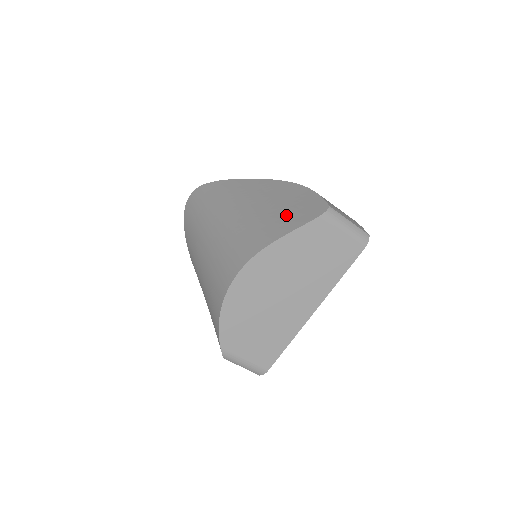
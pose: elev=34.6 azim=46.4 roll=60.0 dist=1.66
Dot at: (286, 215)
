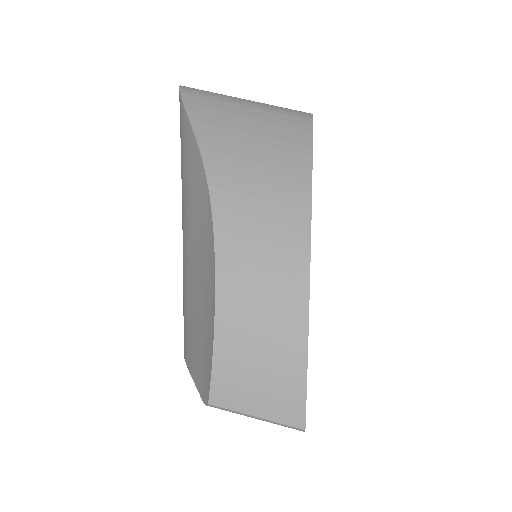
Dot at: (195, 337)
